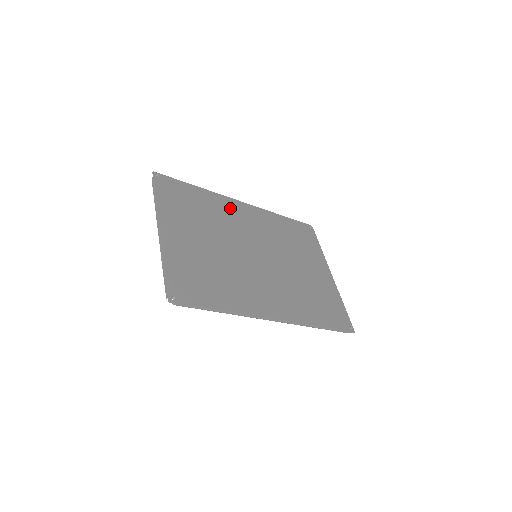
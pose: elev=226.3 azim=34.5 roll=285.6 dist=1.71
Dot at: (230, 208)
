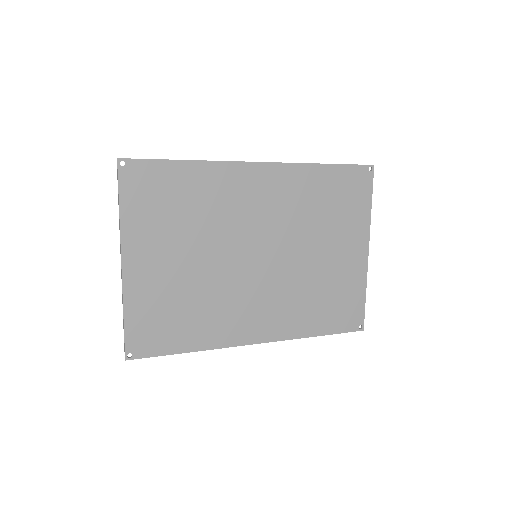
Dot at: (234, 184)
